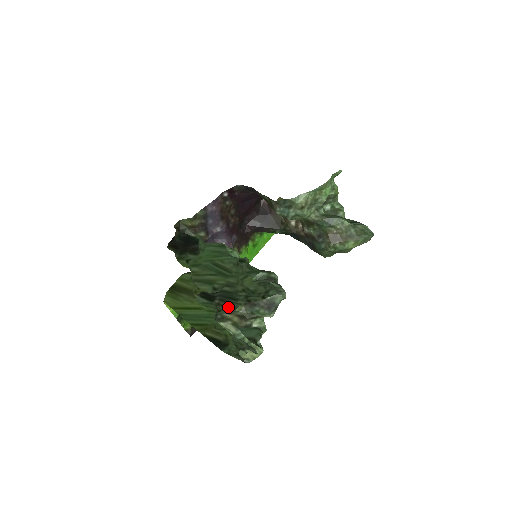
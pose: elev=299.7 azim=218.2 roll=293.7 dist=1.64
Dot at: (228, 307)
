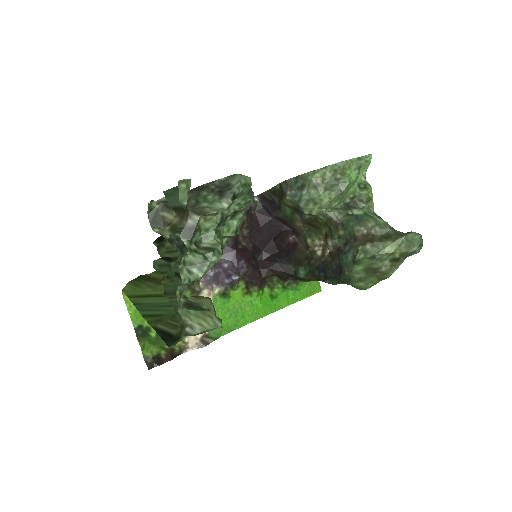
Dot at: occluded
